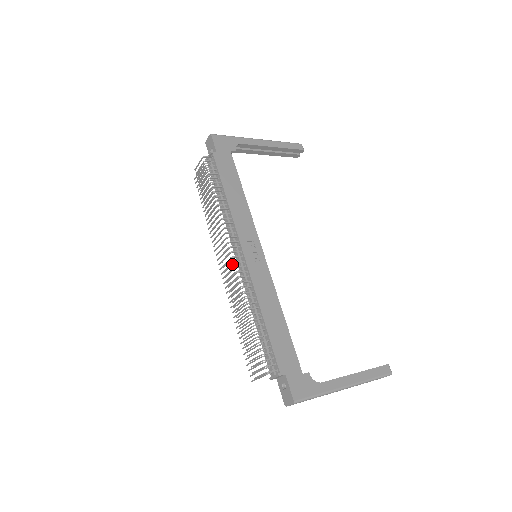
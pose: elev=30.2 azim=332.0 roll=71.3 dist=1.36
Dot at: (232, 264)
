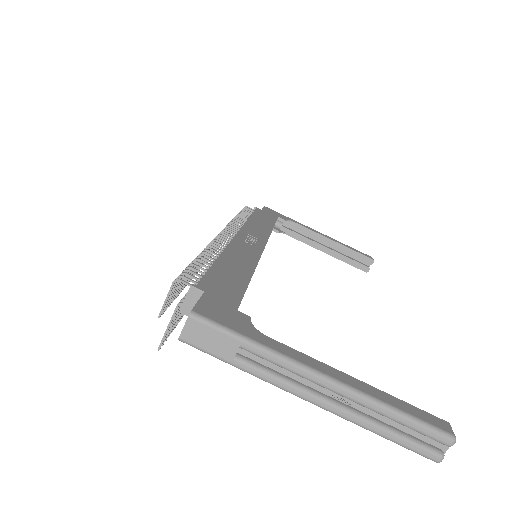
Dot at: occluded
